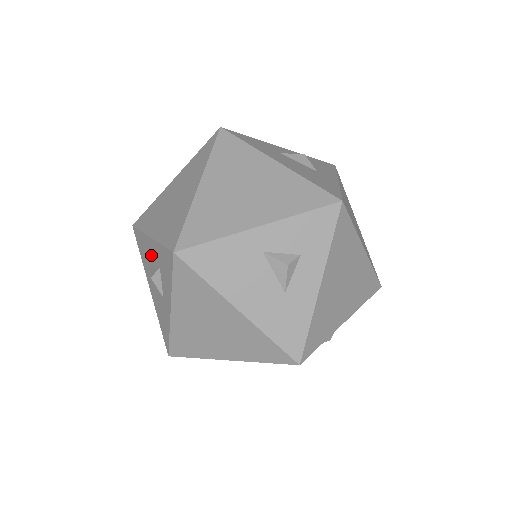
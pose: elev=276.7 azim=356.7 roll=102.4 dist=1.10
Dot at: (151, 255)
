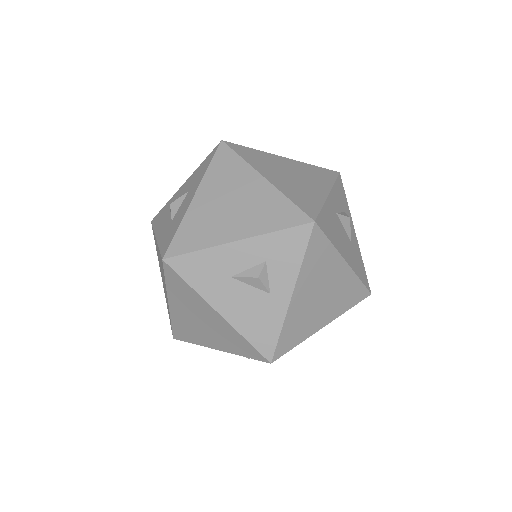
Dot at: (237, 261)
